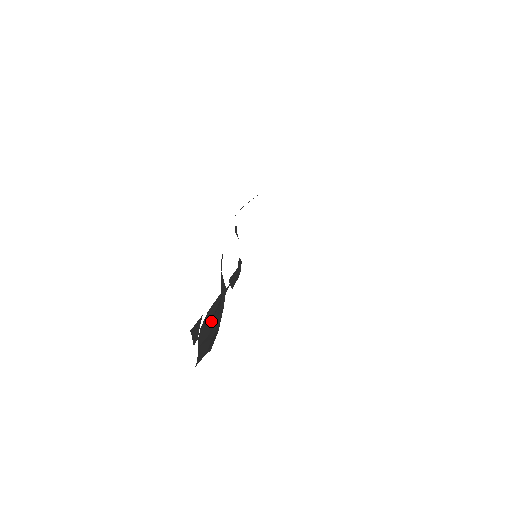
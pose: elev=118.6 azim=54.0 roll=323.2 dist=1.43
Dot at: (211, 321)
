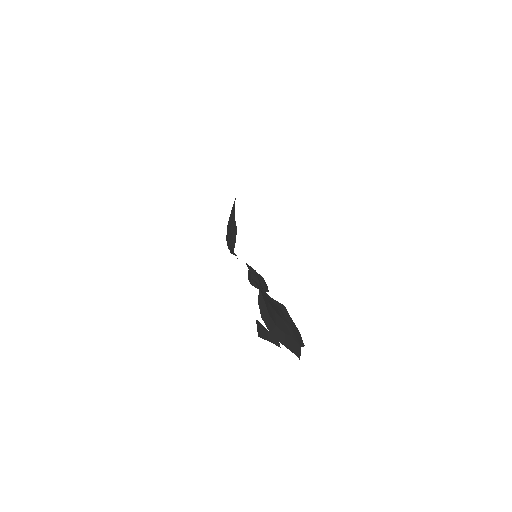
Dot at: (276, 324)
